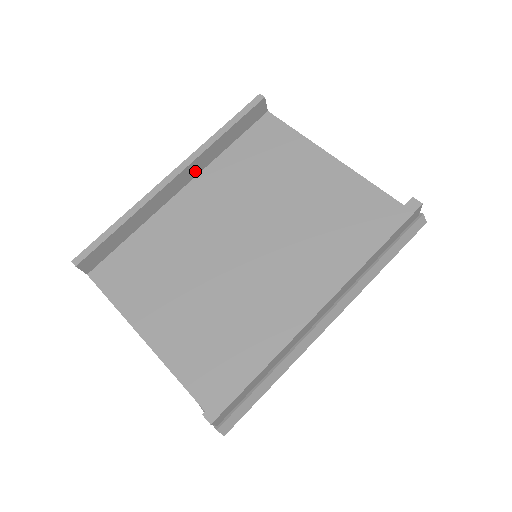
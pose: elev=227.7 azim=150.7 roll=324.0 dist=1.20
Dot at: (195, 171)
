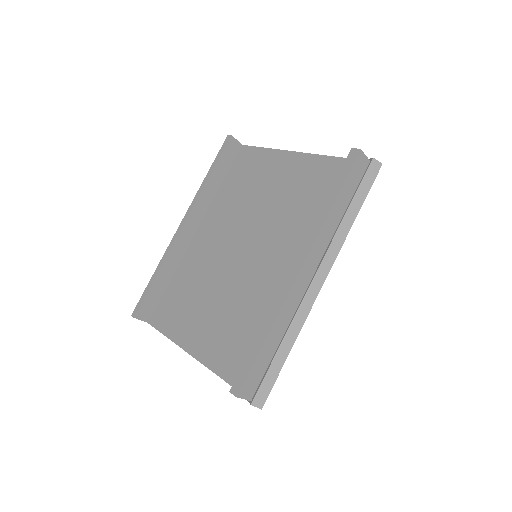
Dot at: (200, 214)
